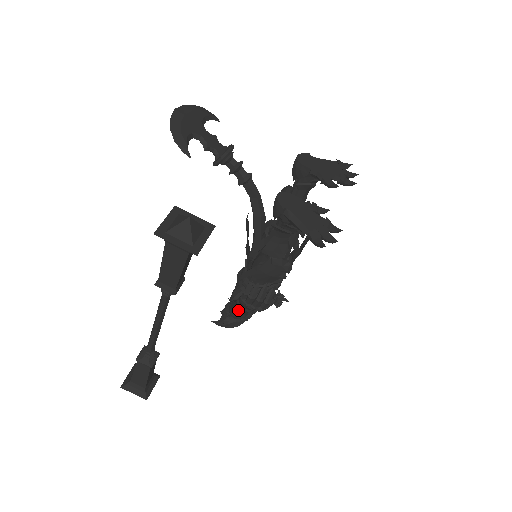
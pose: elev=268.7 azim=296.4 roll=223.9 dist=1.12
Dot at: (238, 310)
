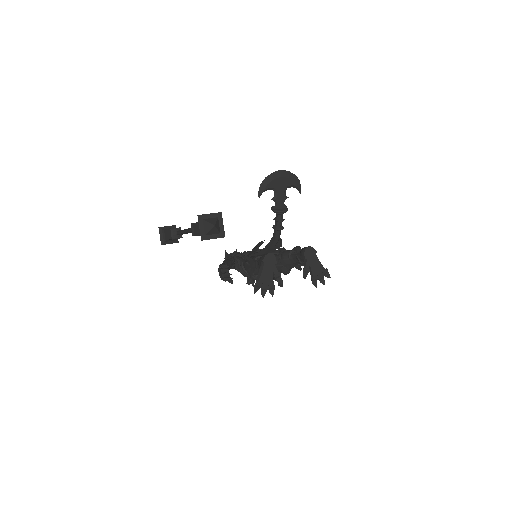
Dot at: occluded
